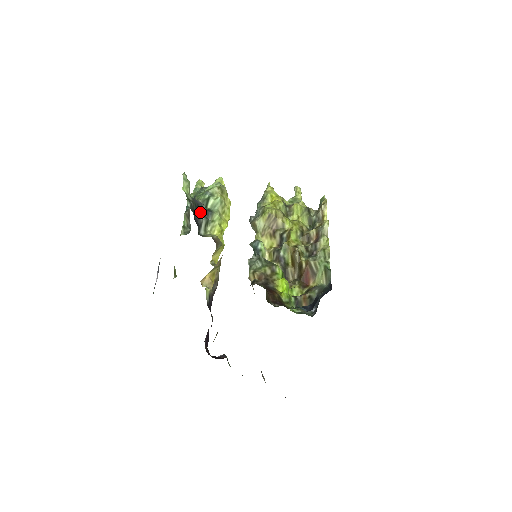
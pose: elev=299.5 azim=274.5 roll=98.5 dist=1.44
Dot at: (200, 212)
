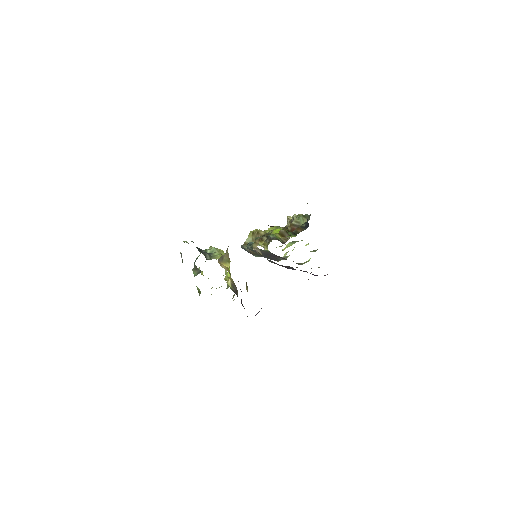
Dot at: (202, 251)
